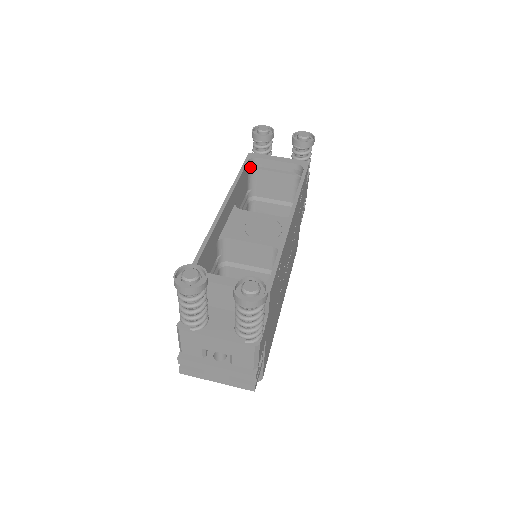
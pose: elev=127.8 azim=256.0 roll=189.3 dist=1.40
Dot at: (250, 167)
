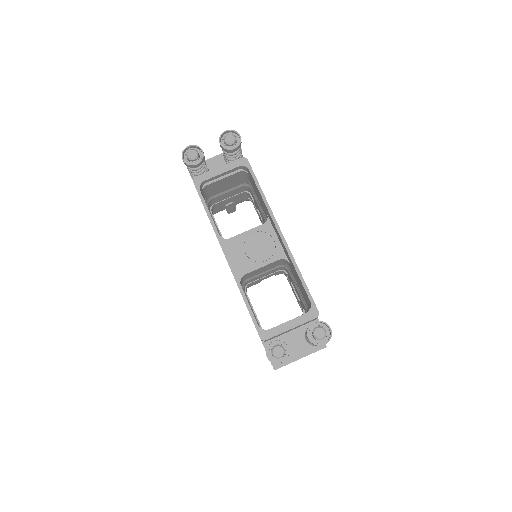
Dot at: (201, 190)
